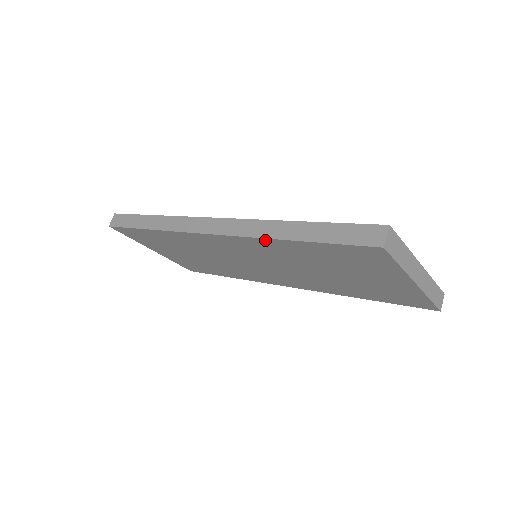
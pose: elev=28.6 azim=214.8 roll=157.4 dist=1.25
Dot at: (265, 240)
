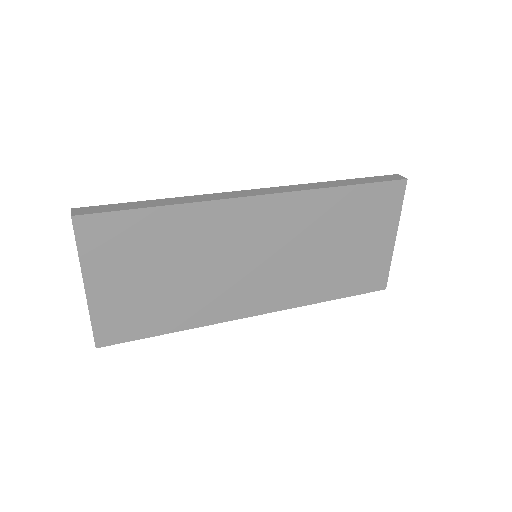
Dot at: (320, 192)
